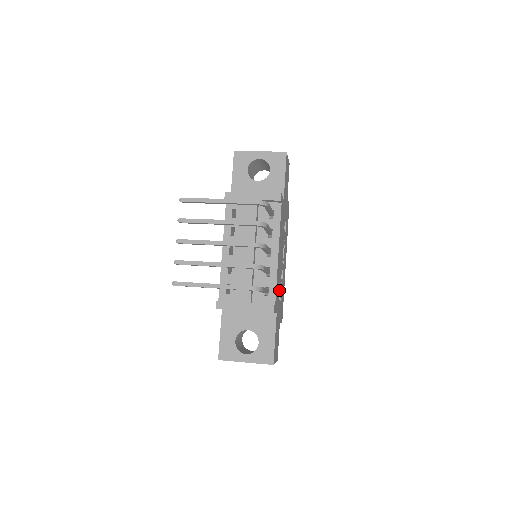
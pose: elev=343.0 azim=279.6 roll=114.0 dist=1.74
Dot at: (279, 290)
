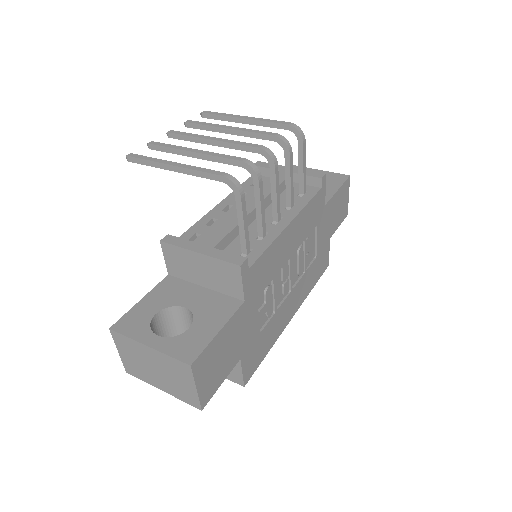
Dot at: (265, 301)
